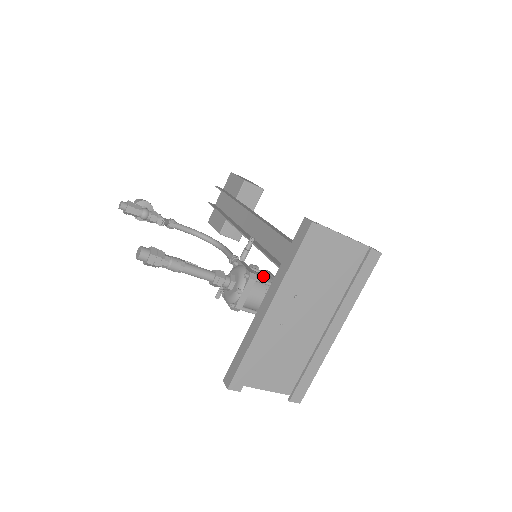
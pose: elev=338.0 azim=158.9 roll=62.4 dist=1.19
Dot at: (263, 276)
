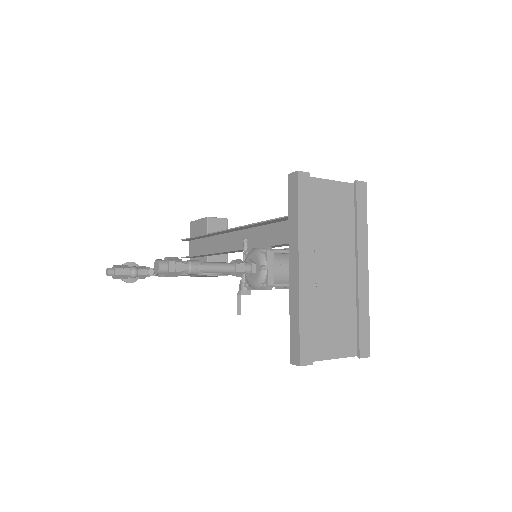
Dot at: occluded
